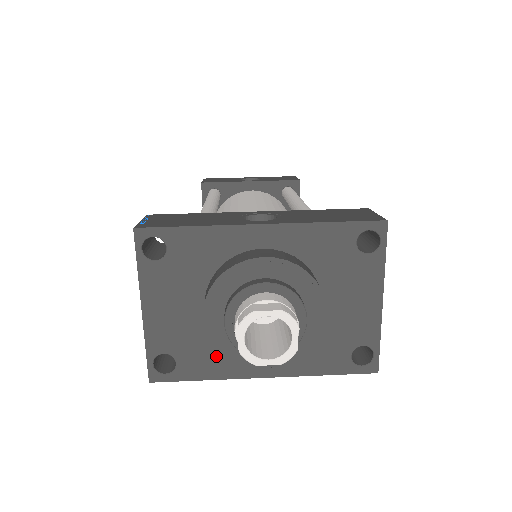
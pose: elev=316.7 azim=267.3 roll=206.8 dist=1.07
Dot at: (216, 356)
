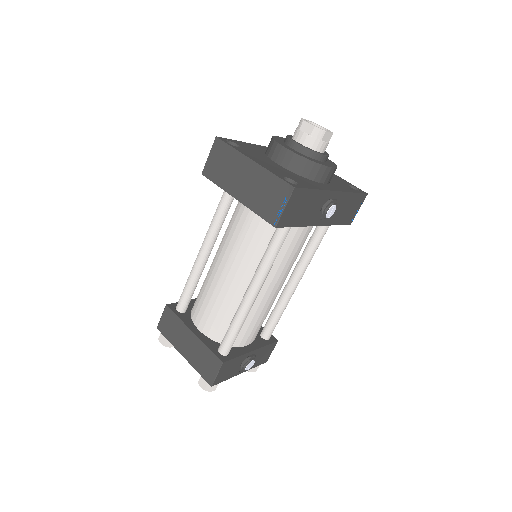
Dot at: (307, 181)
